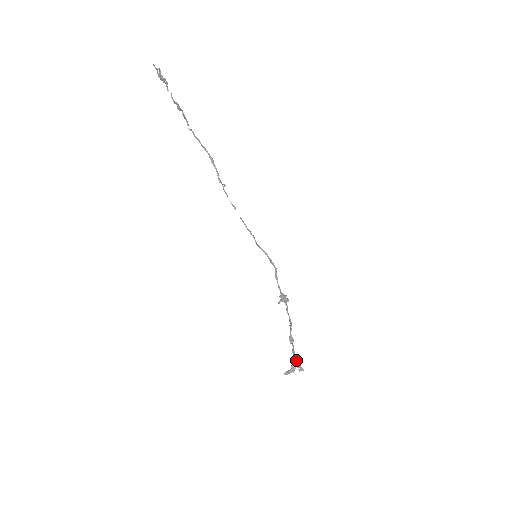
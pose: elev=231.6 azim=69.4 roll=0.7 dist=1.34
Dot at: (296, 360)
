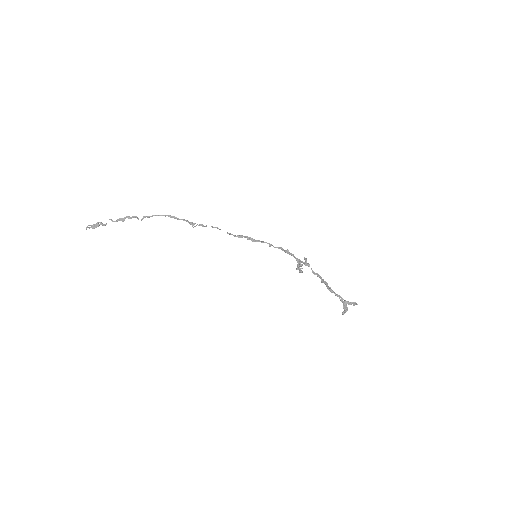
Dot at: (344, 303)
